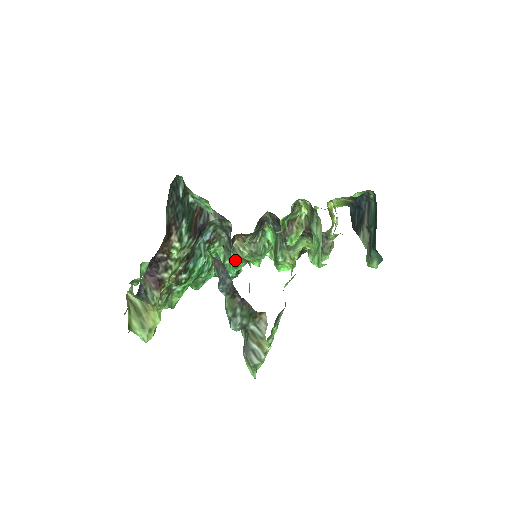
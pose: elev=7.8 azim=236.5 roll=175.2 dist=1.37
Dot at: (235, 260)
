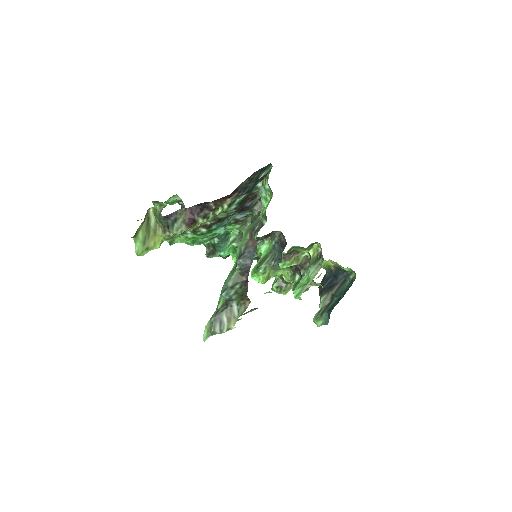
Dot at: occluded
